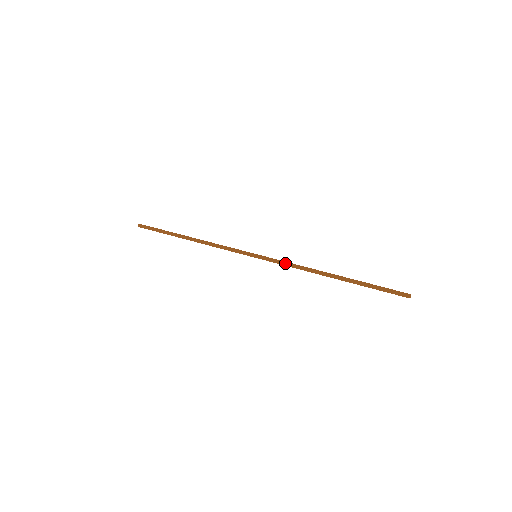
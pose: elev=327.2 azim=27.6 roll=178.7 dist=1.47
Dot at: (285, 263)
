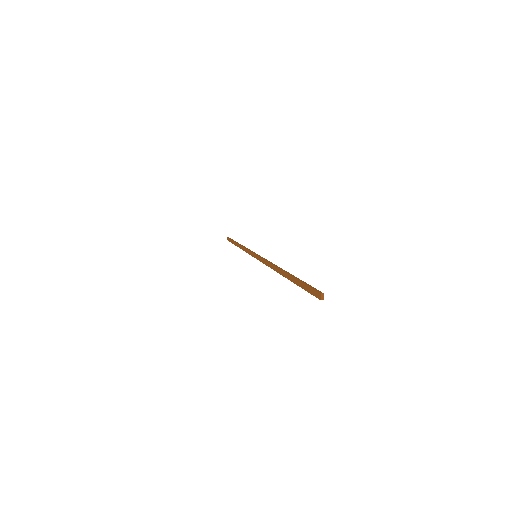
Dot at: (264, 260)
